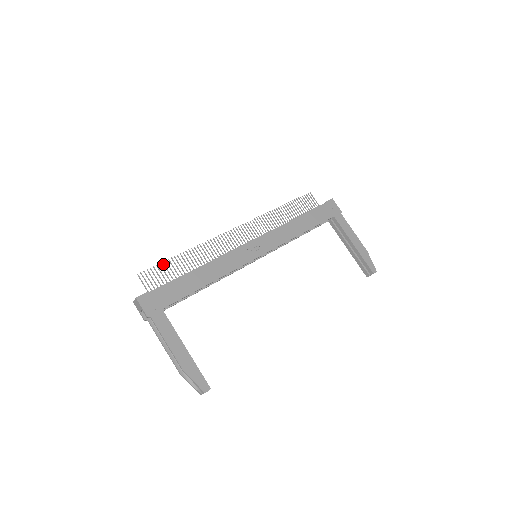
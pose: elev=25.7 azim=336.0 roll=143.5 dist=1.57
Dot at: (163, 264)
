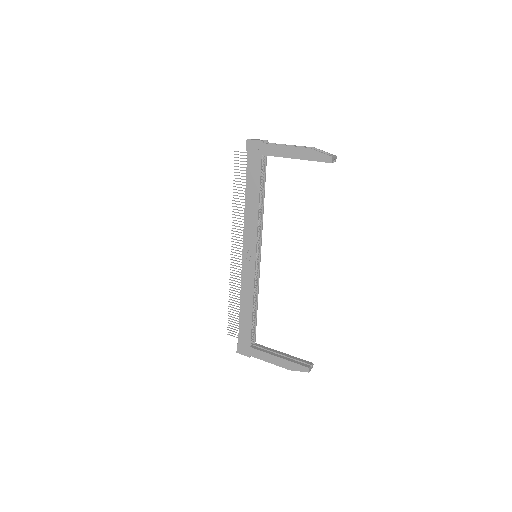
Dot at: occluded
